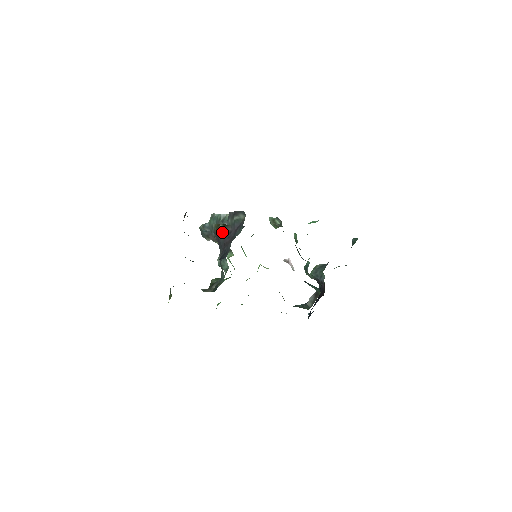
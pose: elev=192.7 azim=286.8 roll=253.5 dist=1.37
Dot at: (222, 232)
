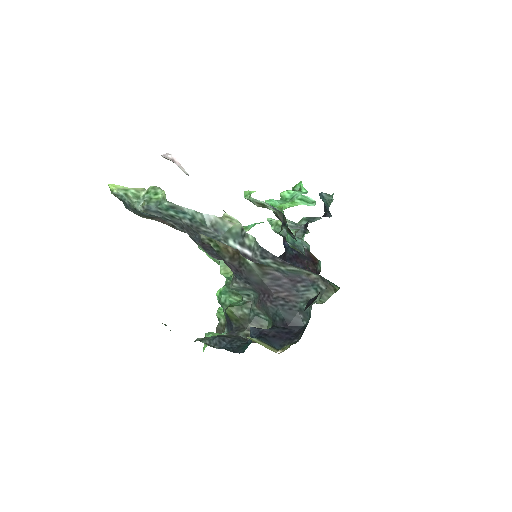
Dot at: (257, 273)
